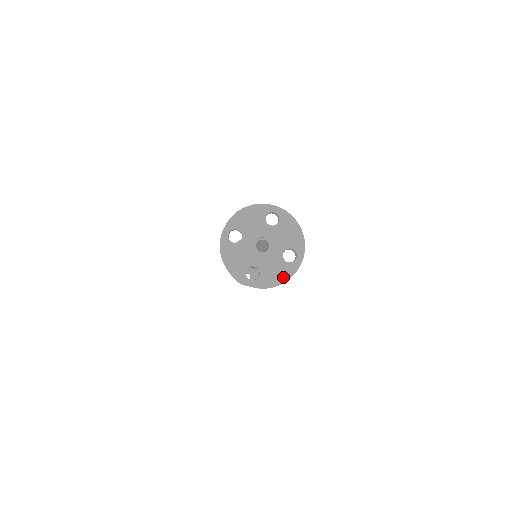
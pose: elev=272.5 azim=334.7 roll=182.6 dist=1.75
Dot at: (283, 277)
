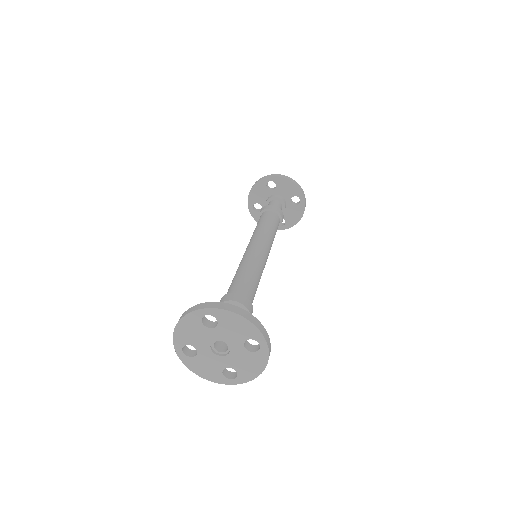
Dot at: (260, 366)
